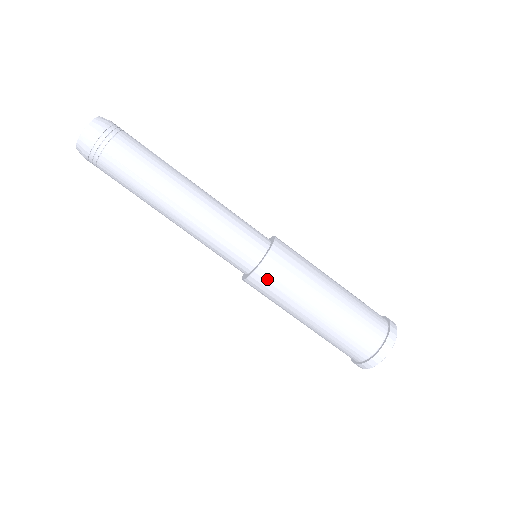
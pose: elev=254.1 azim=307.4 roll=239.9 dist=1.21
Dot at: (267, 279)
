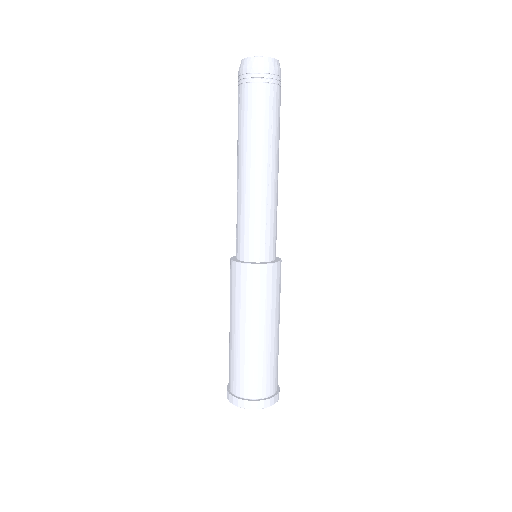
Dot at: (268, 278)
